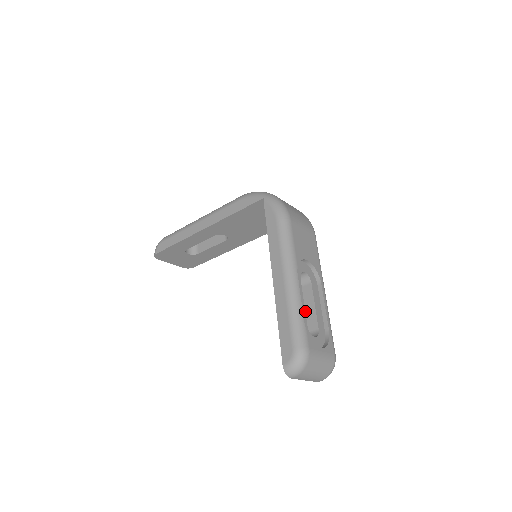
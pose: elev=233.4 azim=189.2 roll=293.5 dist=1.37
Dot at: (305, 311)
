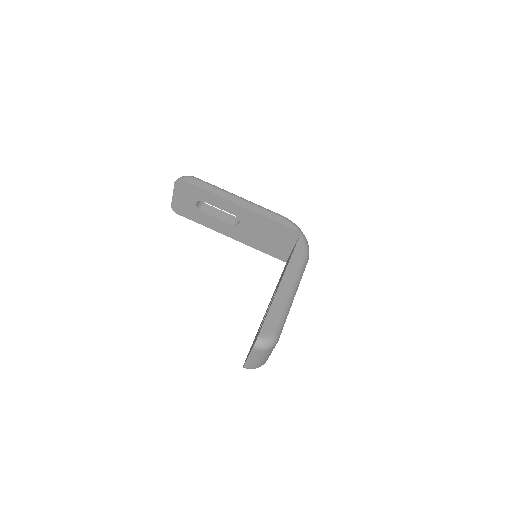
Dot at: occluded
